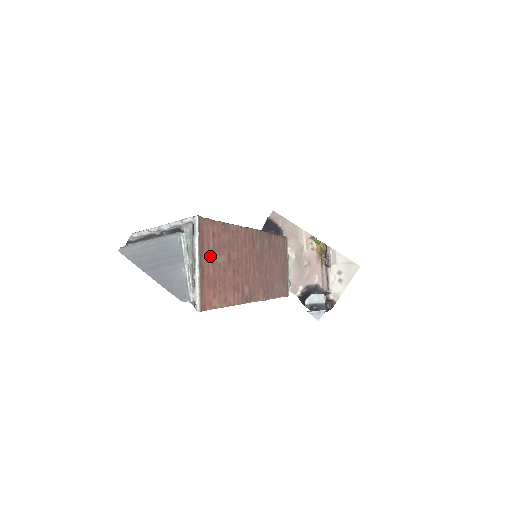
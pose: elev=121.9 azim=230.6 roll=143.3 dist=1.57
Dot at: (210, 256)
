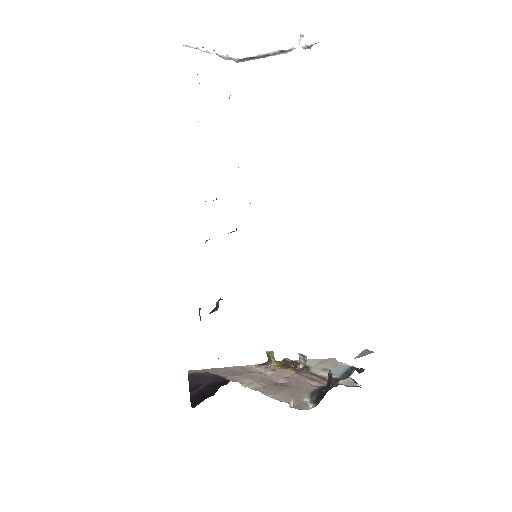
Dot at: occluded
